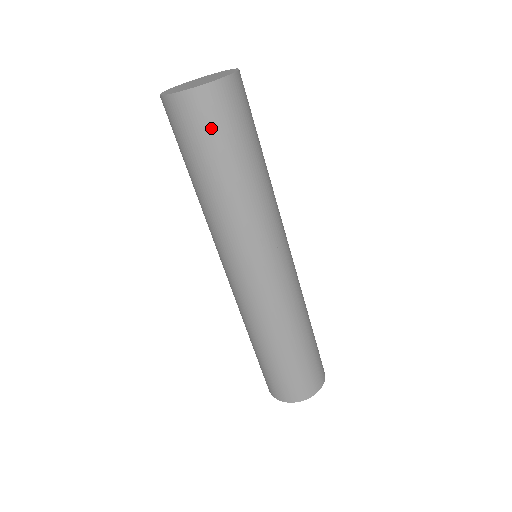
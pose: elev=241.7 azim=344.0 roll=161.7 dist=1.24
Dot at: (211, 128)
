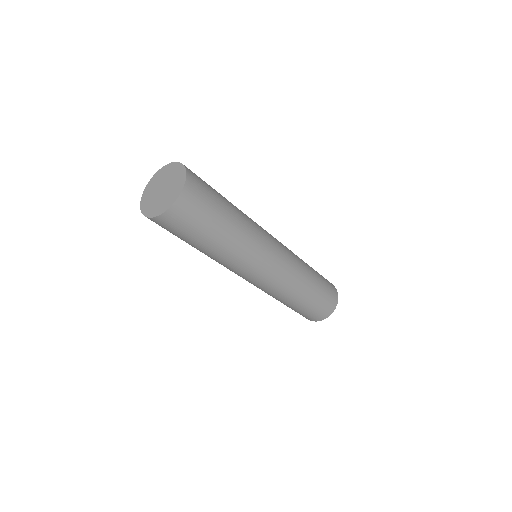
Dot at: (171, 232)
